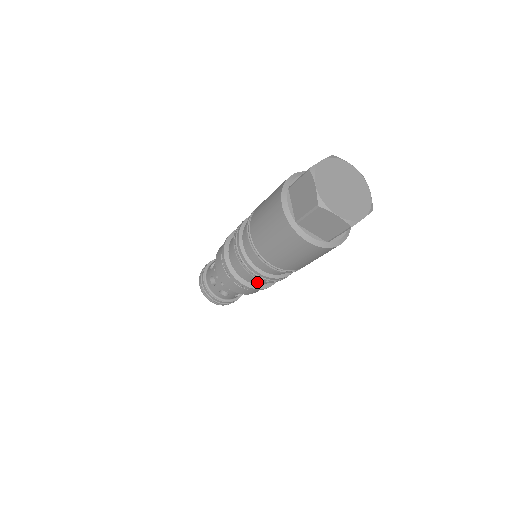
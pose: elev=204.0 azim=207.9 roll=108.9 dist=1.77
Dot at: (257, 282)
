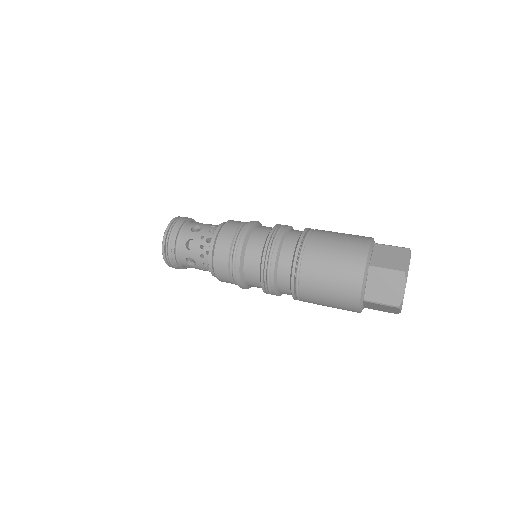
Dot at: occluded
